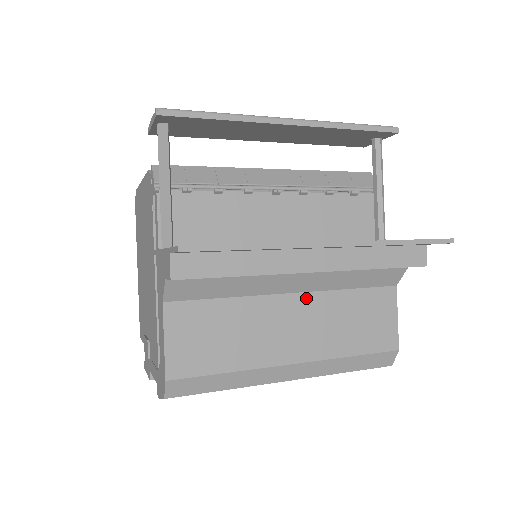
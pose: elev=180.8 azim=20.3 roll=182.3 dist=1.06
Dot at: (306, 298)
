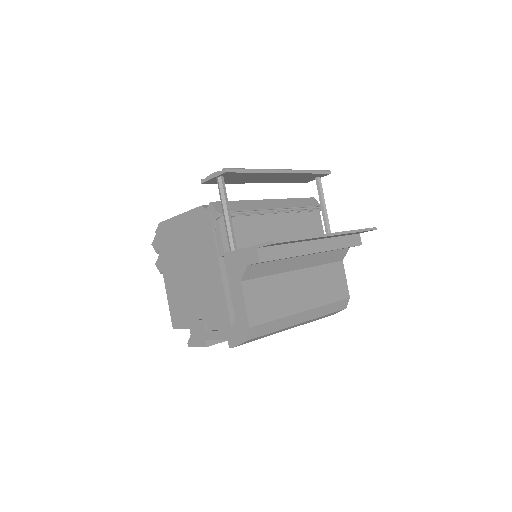
Dot at: (305, 272)
